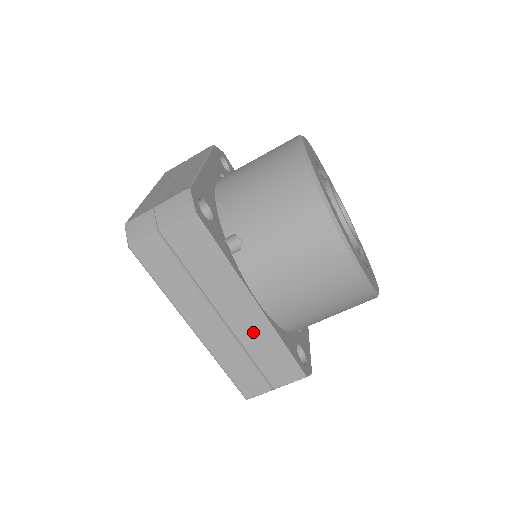
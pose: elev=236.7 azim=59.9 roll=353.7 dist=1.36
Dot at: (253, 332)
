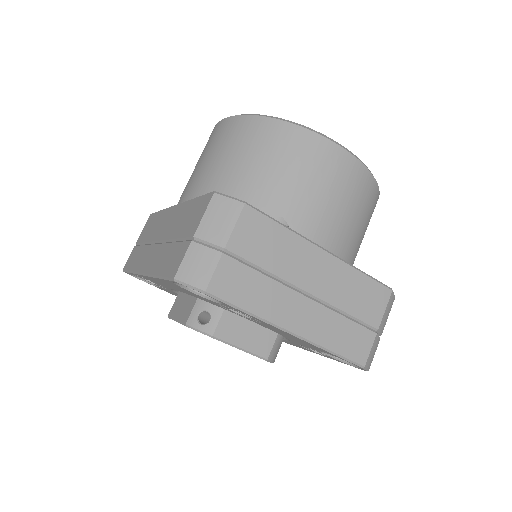
Dot at: (175, 222)
